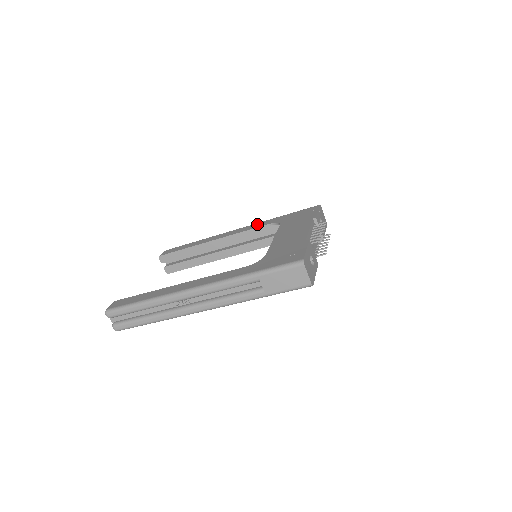
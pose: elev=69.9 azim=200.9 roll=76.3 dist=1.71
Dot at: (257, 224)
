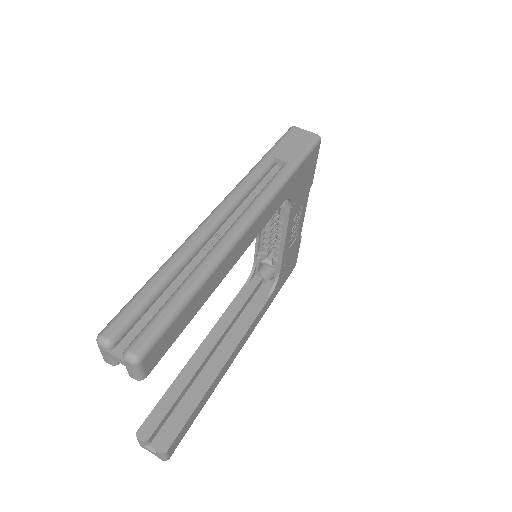
Dot at: occluded
